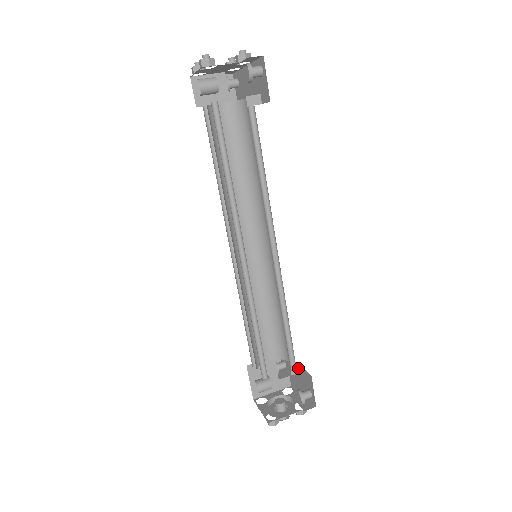
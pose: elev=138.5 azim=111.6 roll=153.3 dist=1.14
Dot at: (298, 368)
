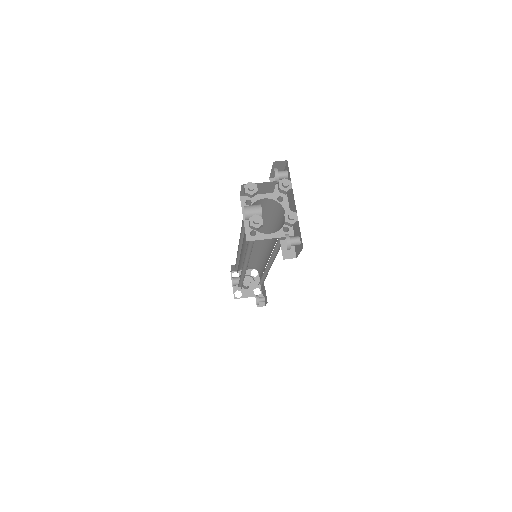
Dot at: occluded
